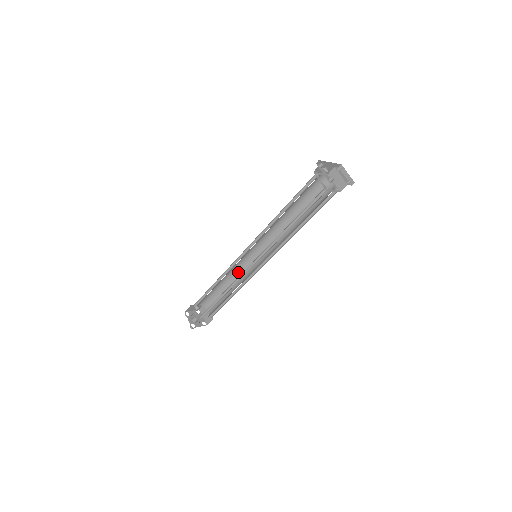
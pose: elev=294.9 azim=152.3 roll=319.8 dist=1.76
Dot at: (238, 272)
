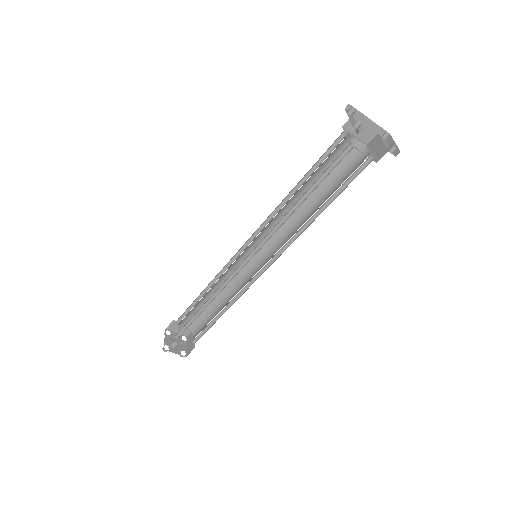
Dot at: (236, 284)
